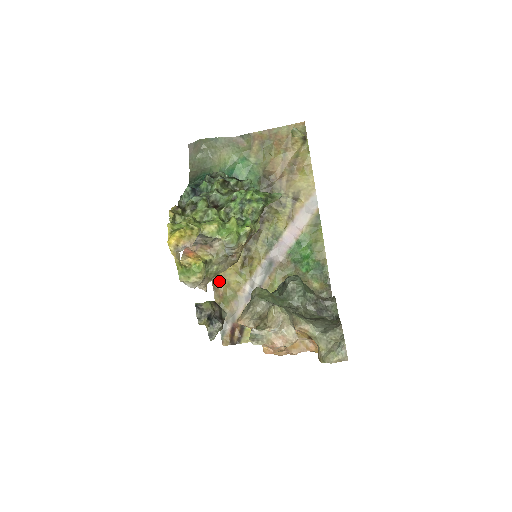
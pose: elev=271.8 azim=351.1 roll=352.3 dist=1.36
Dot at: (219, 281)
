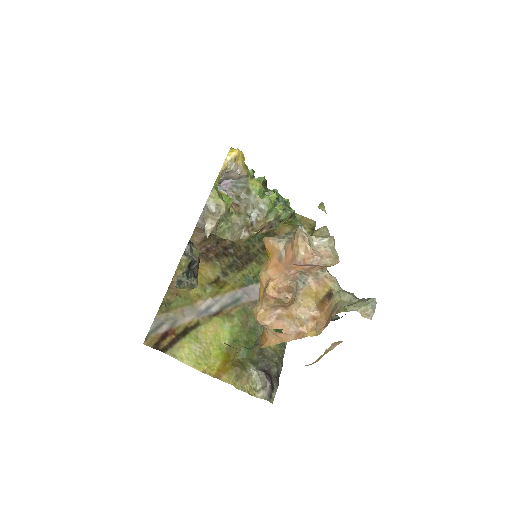
Dot at: occluded
